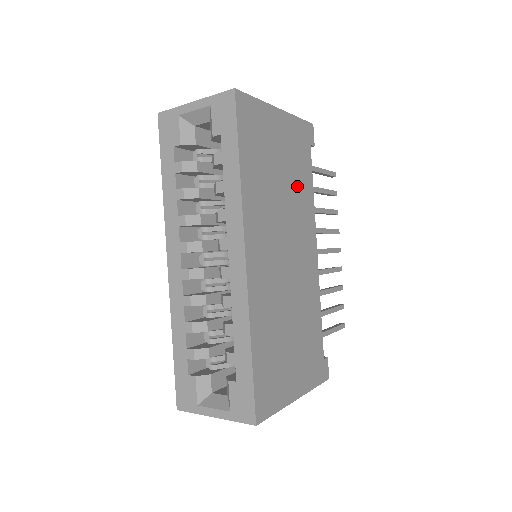
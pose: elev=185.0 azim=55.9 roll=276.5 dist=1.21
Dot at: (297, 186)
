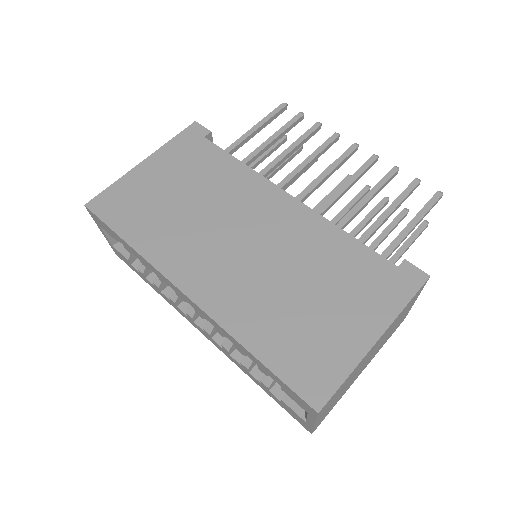
Dot at: (212, 181)
